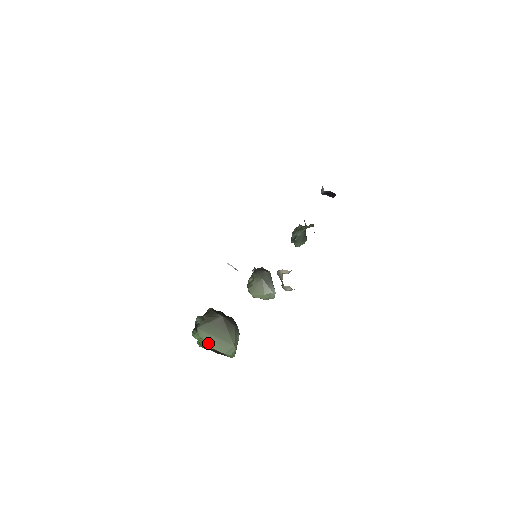
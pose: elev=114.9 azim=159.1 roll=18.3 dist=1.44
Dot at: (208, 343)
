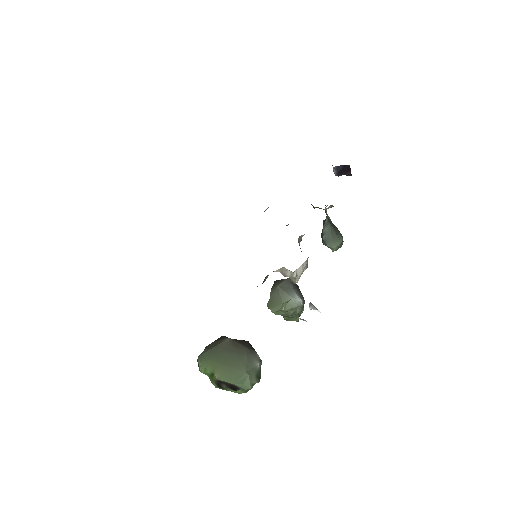
Dot at: (214, 374)
